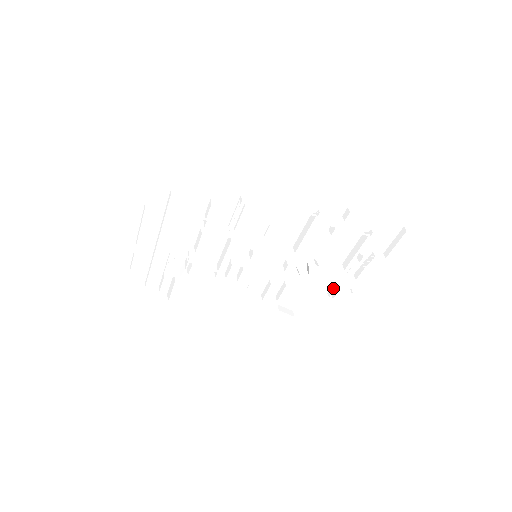
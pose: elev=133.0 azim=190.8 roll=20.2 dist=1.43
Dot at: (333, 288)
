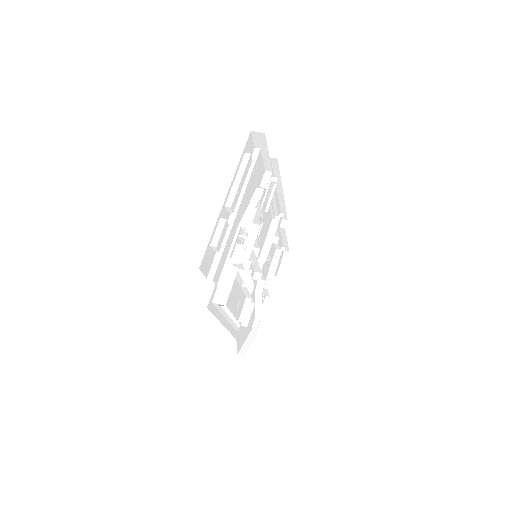
Dot at: (256, 320)
